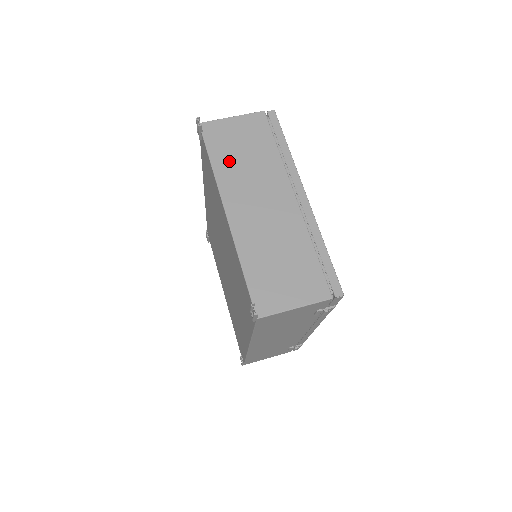
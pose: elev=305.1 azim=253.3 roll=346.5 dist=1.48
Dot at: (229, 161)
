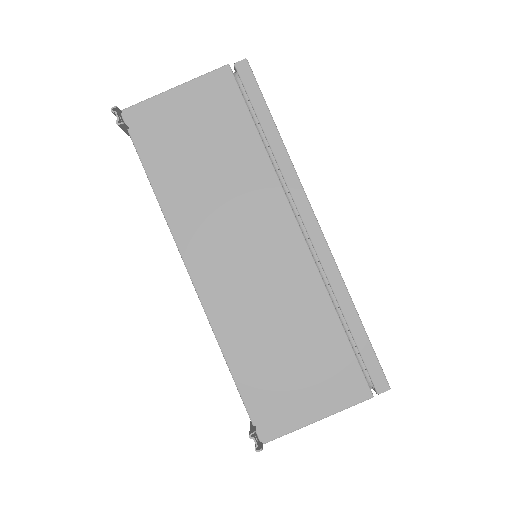
Dot at: (182, 179)
